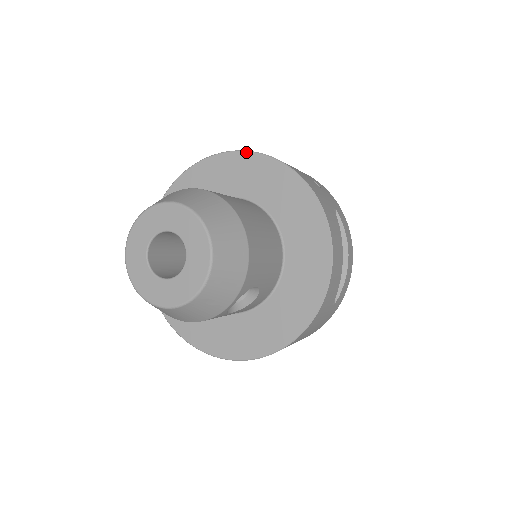
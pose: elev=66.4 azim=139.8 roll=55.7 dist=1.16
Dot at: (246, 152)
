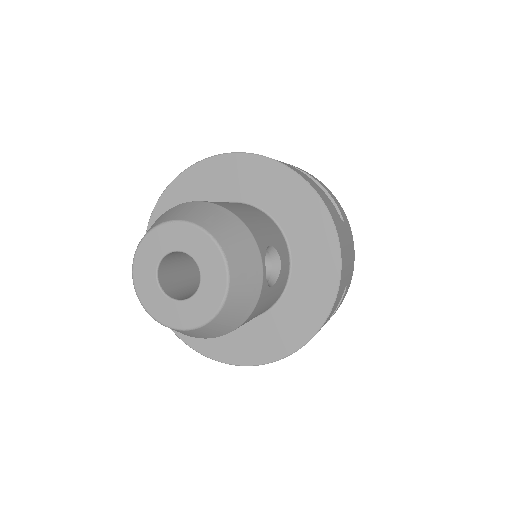
Dot at: (174, 180)
